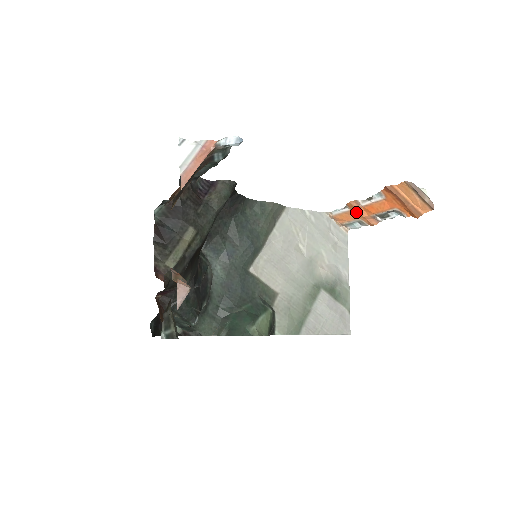
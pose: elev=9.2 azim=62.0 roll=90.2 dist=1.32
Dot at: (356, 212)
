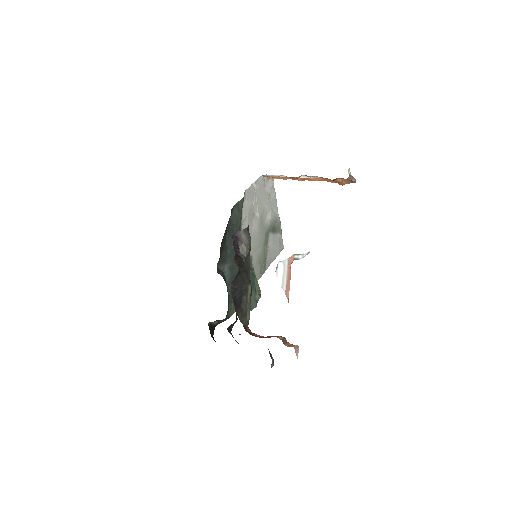
Dot at: occluded
